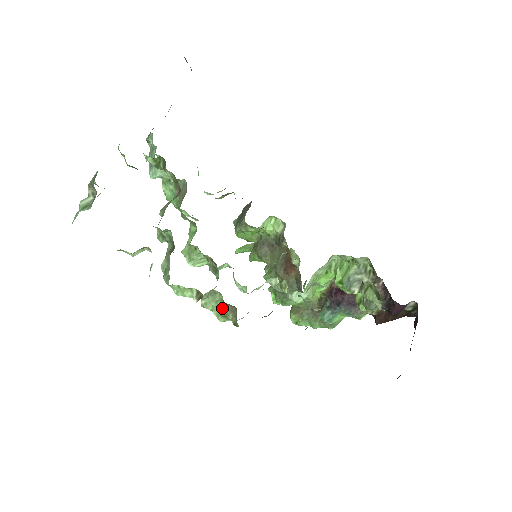
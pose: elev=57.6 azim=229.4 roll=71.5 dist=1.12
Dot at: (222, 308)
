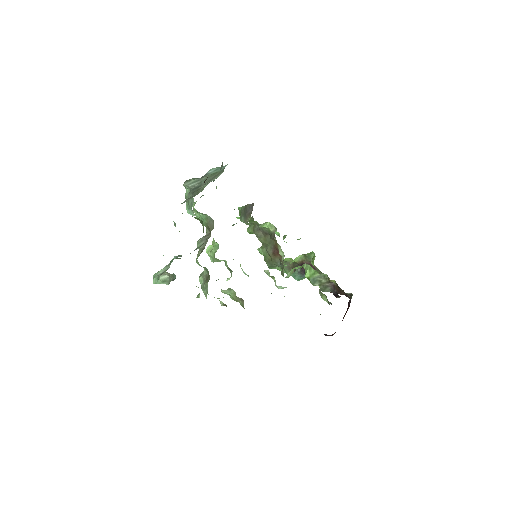
Dot at: (235, 298)
